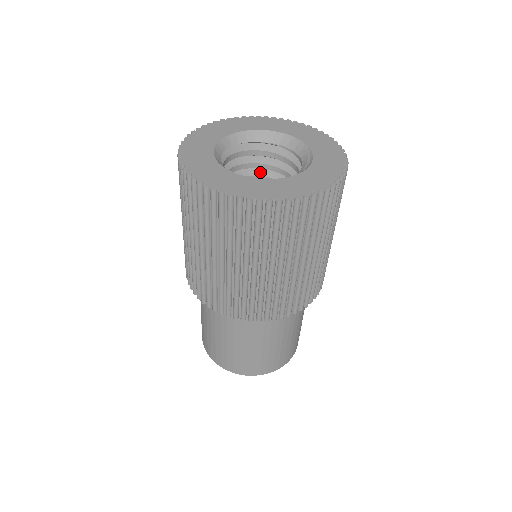
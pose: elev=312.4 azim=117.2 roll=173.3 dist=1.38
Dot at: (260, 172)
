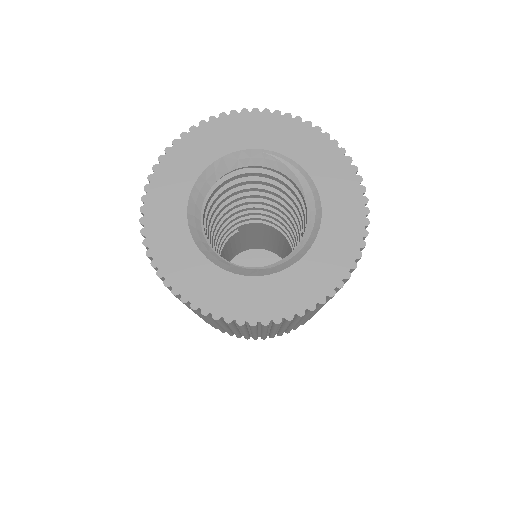
Dot at: occluded
